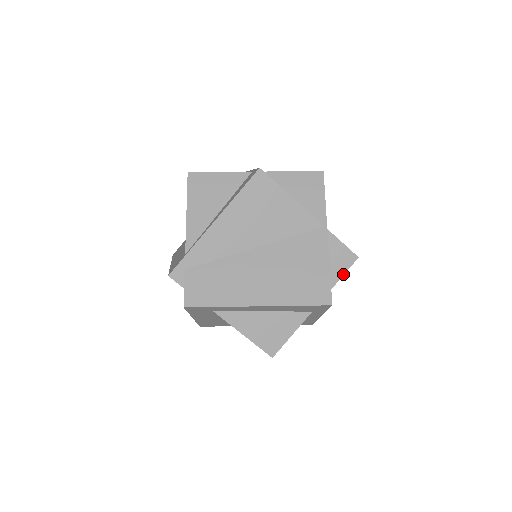
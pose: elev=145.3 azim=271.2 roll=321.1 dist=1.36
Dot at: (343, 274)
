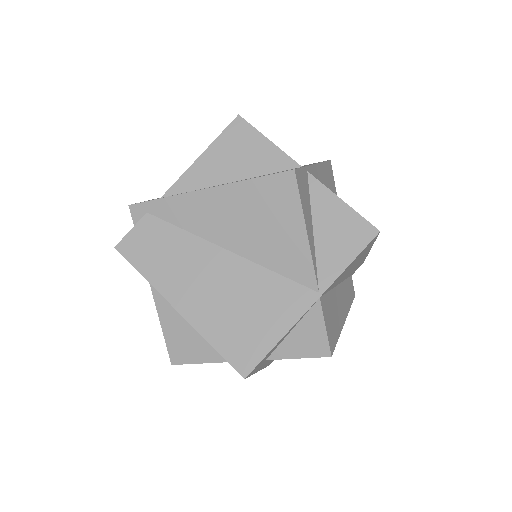
Dot at: (300, 357)
